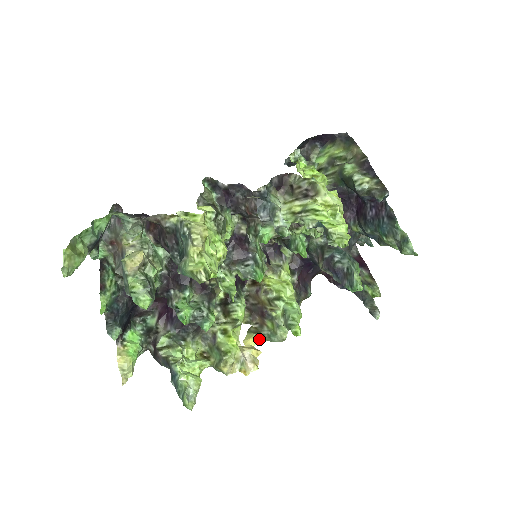
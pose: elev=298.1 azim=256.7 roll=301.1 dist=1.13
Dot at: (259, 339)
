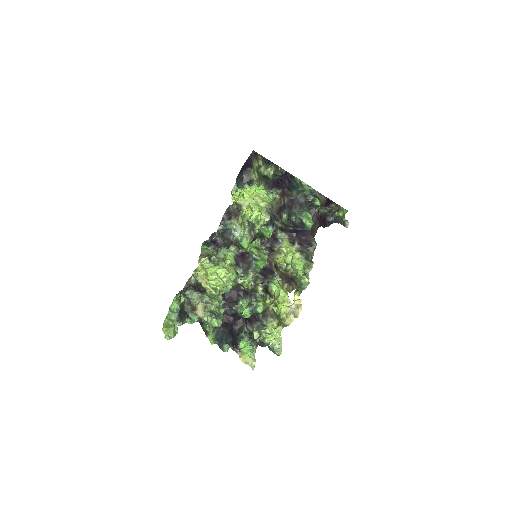
Dot at: (299, 293)
